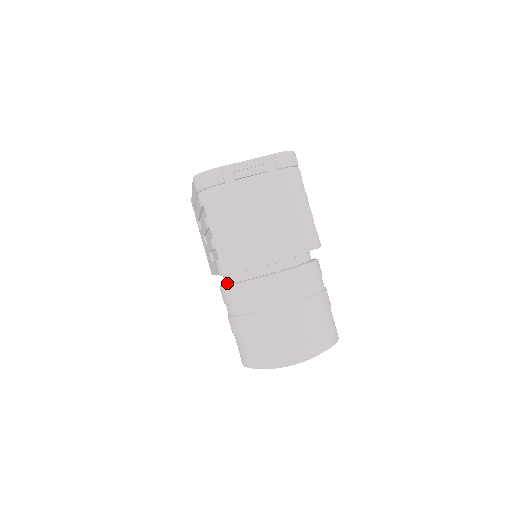
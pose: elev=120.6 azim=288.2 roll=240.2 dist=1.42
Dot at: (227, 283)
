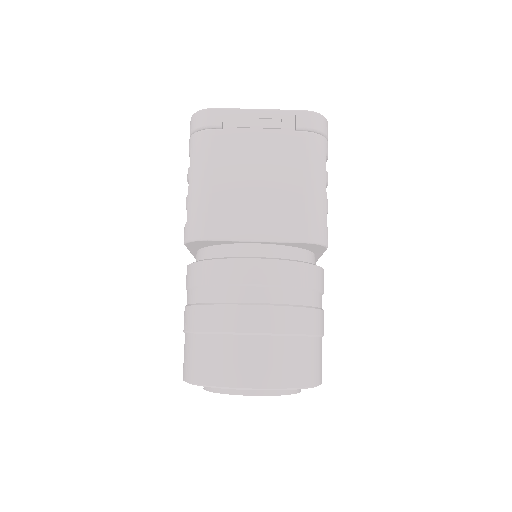
Dot at: occluded
